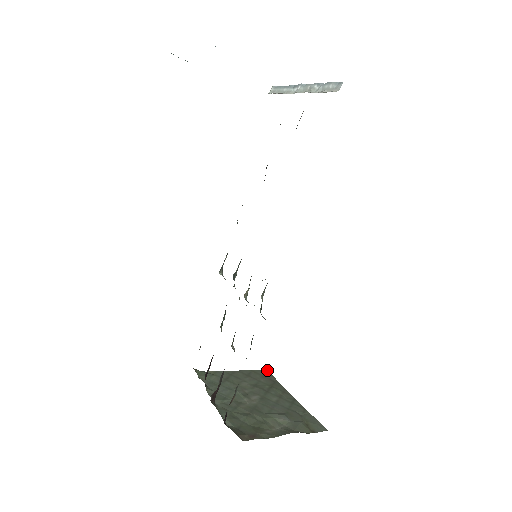
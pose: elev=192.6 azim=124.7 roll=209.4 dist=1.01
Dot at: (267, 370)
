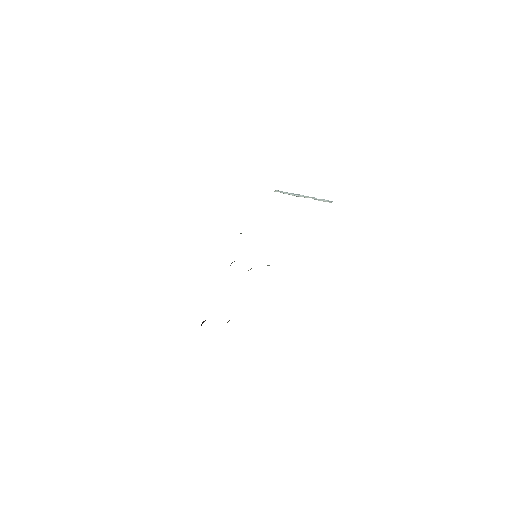
Dot at: occluded
